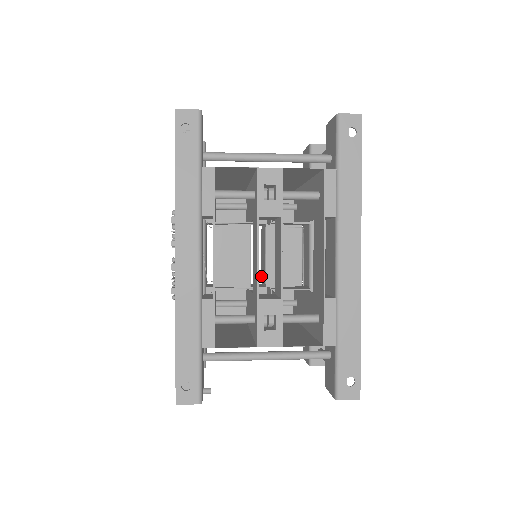
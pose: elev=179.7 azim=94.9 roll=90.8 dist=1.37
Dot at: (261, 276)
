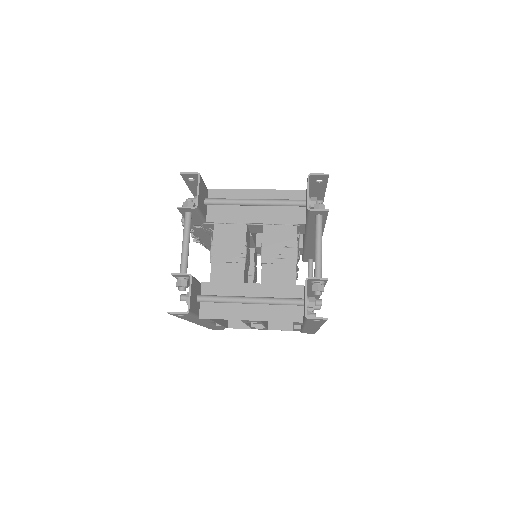
Dot at: occluded
